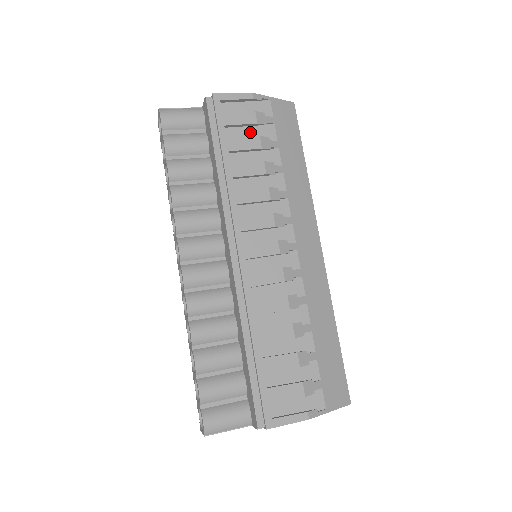
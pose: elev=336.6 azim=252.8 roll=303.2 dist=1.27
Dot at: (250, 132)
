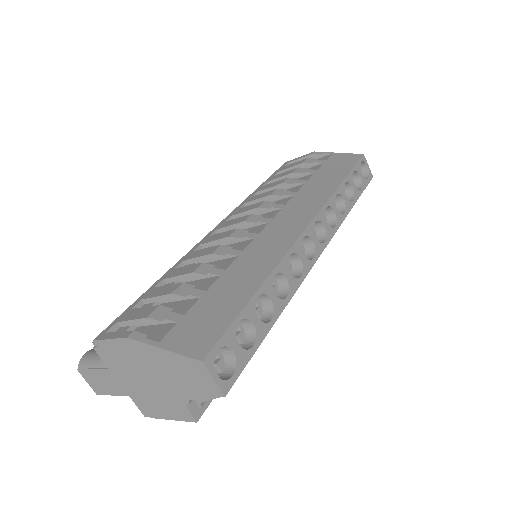
Dot at: occluded
